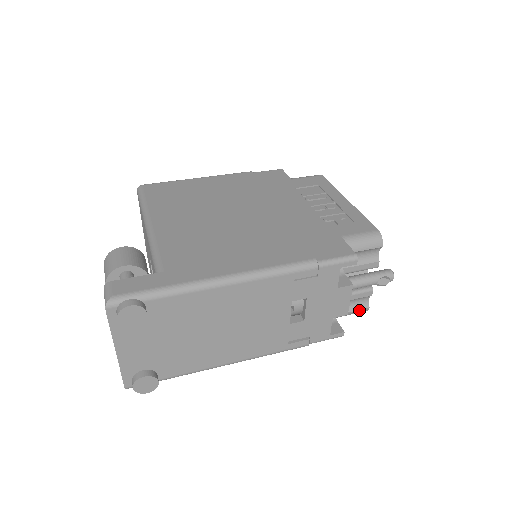
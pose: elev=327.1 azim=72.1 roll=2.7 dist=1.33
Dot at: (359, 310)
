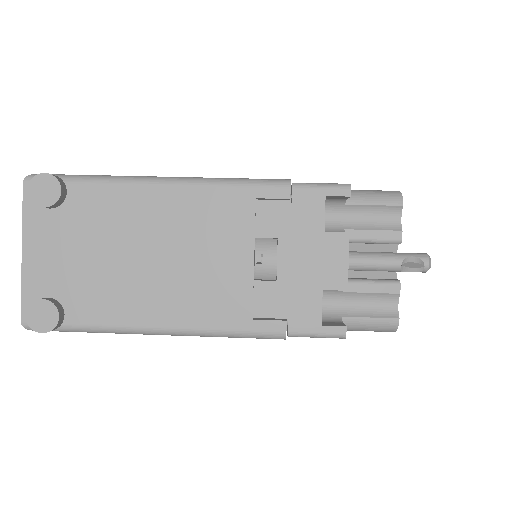
Dot at: (382, 318)
